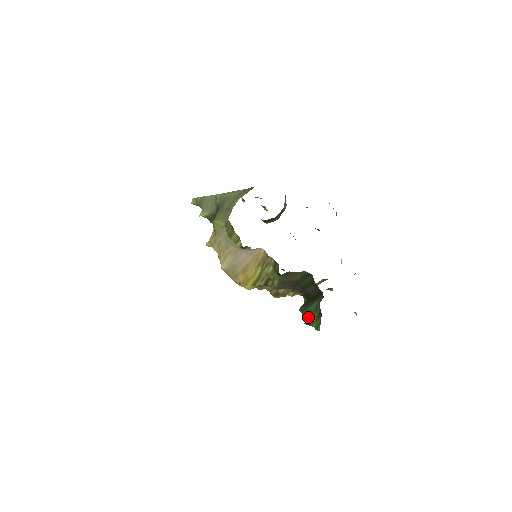
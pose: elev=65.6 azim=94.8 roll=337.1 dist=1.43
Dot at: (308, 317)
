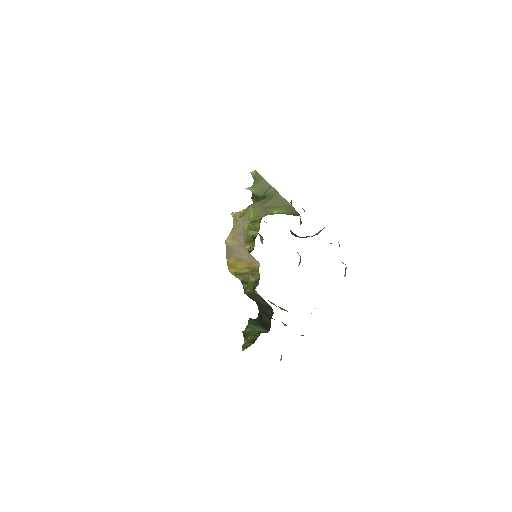
Dot at: (248, 331)
